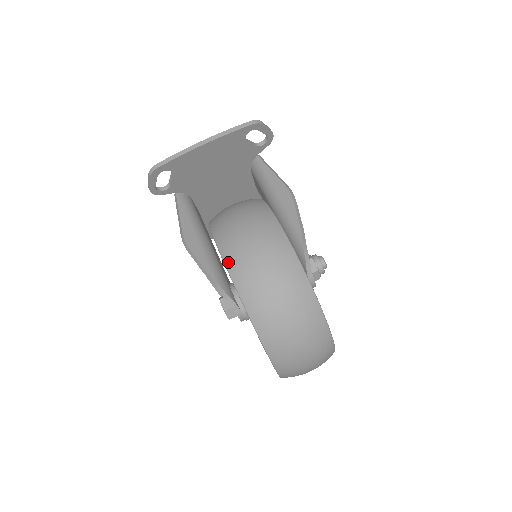
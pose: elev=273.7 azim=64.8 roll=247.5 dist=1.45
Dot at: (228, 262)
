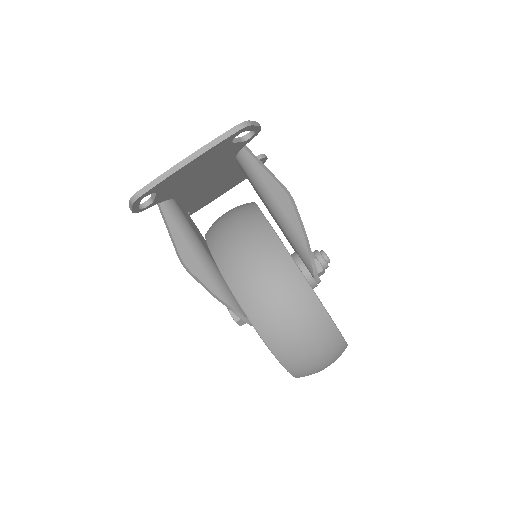
Dot at: (245, 307)
